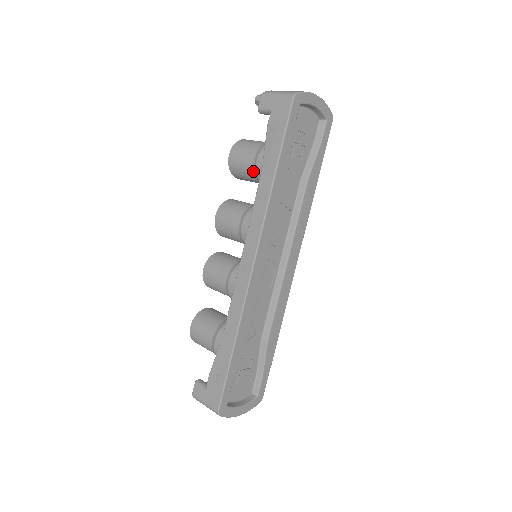
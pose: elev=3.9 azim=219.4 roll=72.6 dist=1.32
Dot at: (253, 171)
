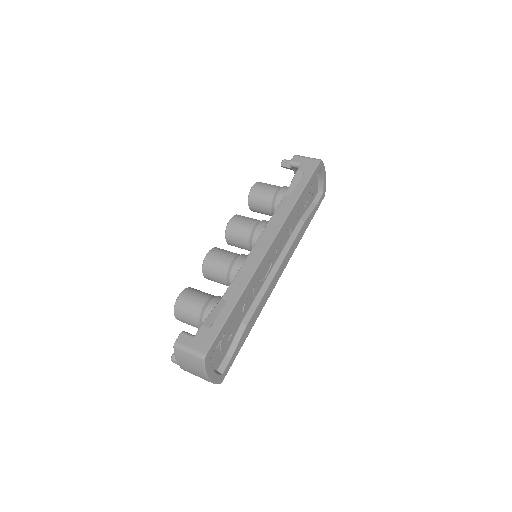
Dot at: (272, 198)
